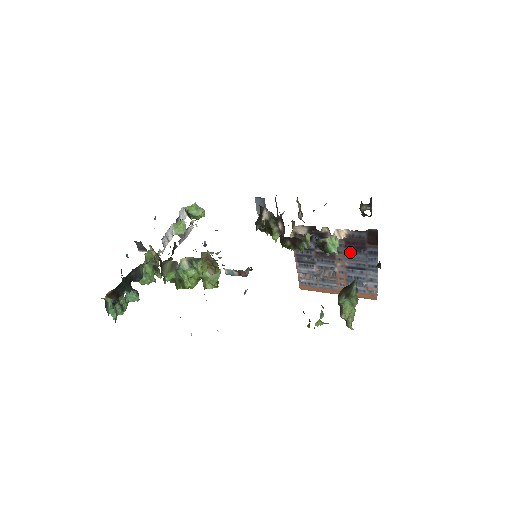
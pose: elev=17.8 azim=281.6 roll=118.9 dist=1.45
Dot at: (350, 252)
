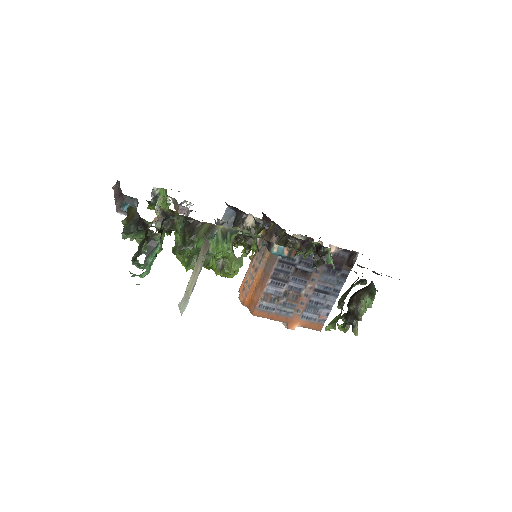
Dot at: (326, 272)
